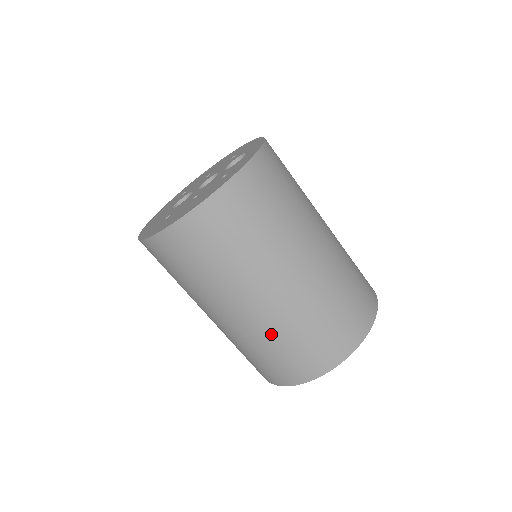
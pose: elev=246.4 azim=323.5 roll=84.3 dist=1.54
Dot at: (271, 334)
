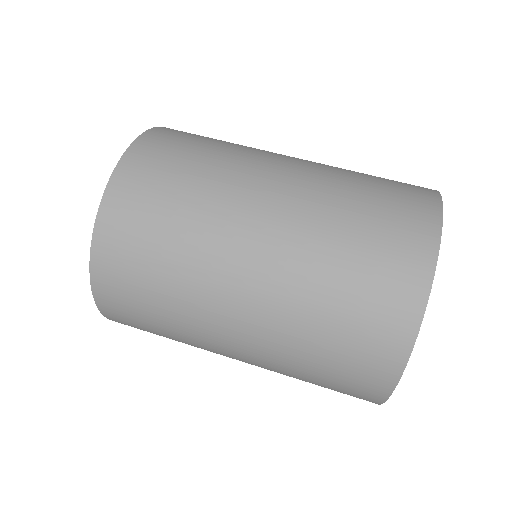
Dot at: (304, 290)
